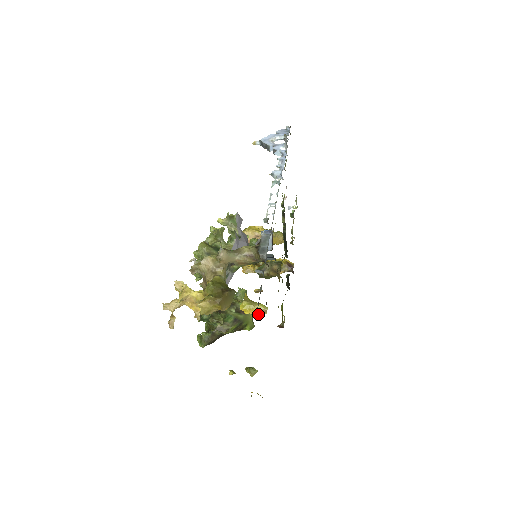
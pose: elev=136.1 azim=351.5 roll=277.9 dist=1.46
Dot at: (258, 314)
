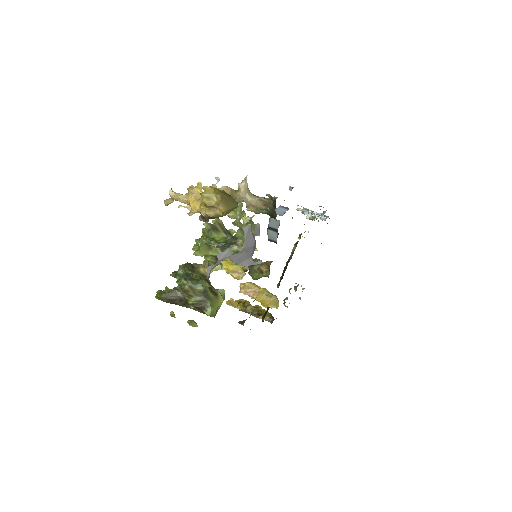
Dot at: (234, 274)
